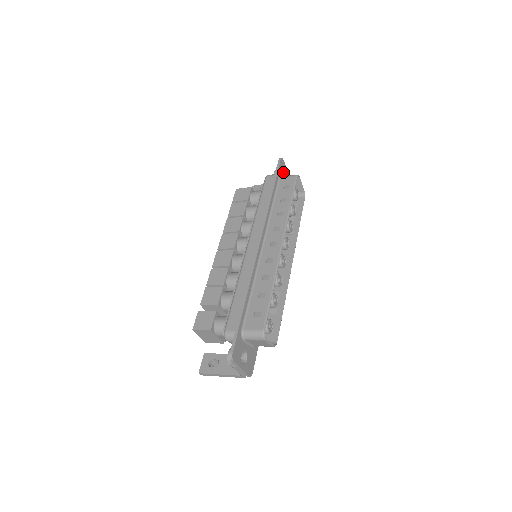
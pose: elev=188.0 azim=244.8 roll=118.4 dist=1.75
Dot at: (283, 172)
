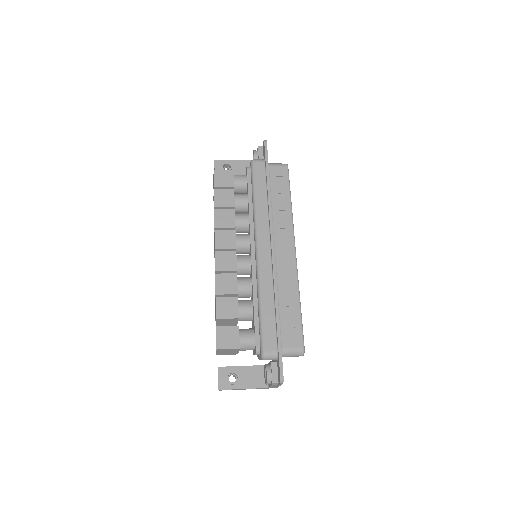
Dot at: occluded
